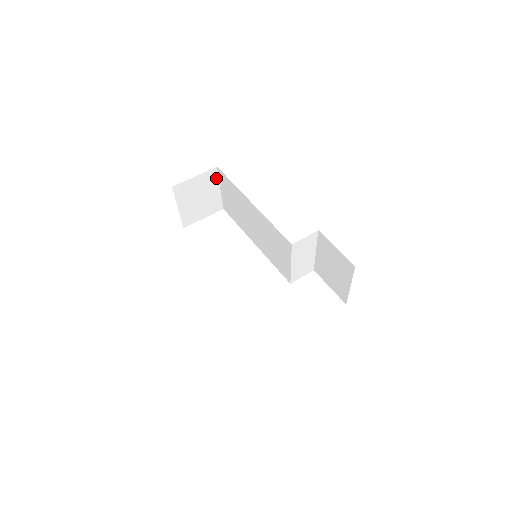
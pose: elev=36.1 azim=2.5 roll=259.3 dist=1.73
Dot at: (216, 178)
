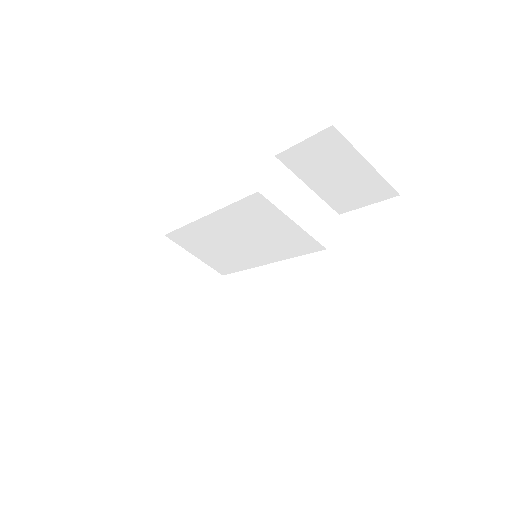
Dot at: (177, 248)
